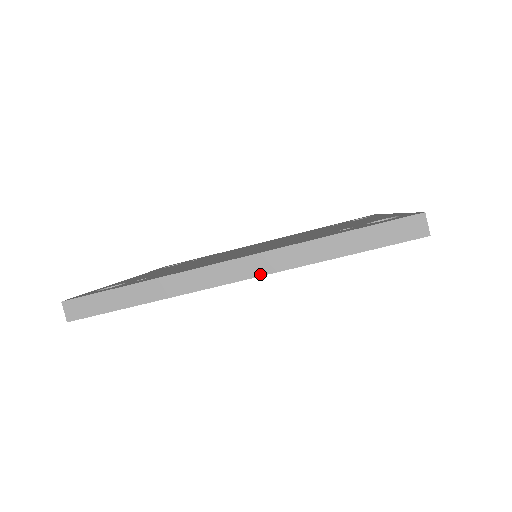
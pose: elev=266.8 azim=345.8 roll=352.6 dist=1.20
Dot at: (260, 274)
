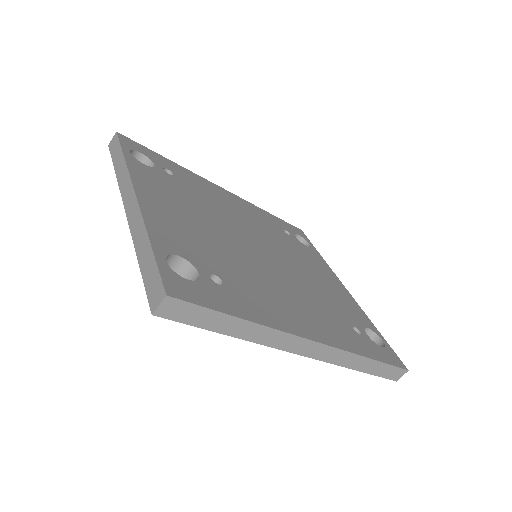
Dot at: (319, 359)
